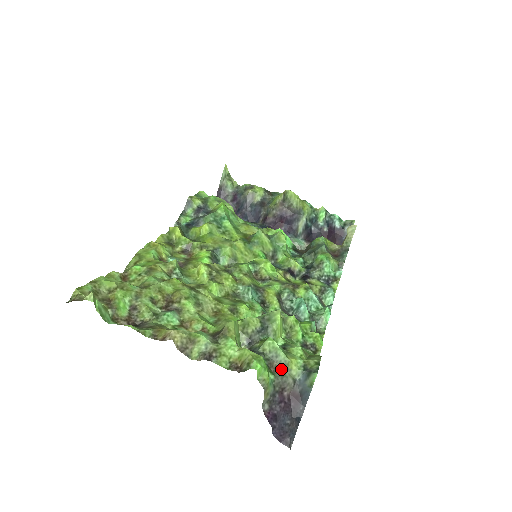
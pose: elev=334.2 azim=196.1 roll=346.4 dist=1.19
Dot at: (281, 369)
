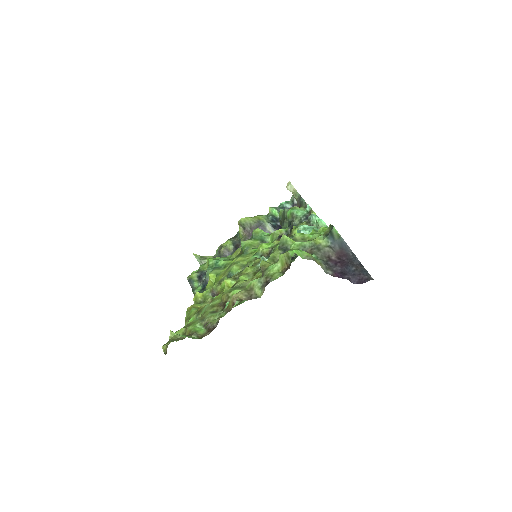
Dot at: (314, 249)
